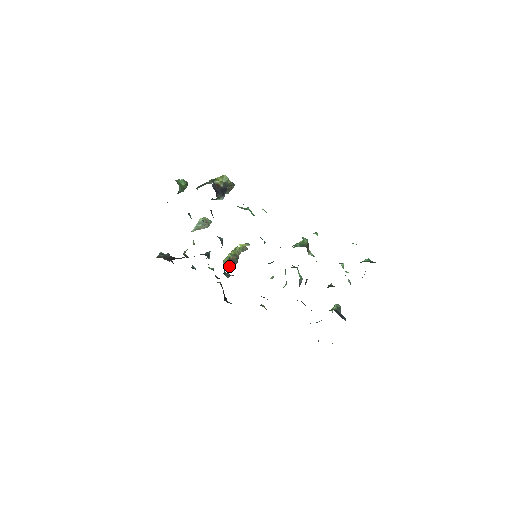
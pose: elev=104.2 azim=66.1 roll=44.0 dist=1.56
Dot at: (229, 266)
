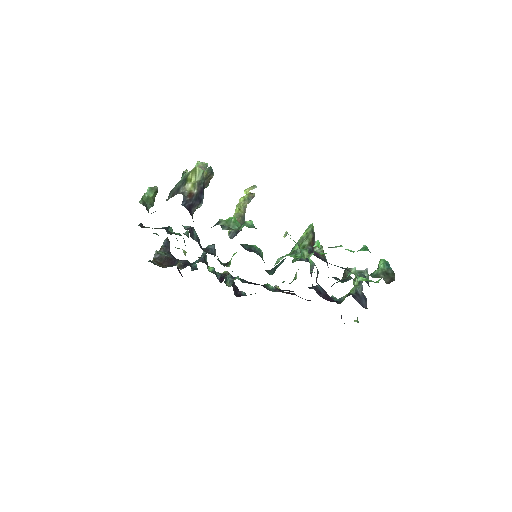
Dot at: (235, 234)
